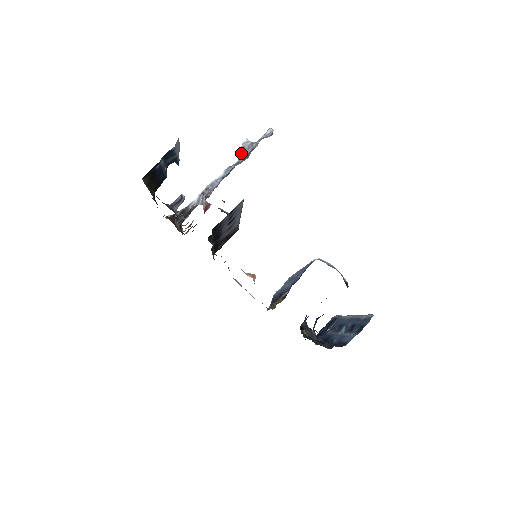
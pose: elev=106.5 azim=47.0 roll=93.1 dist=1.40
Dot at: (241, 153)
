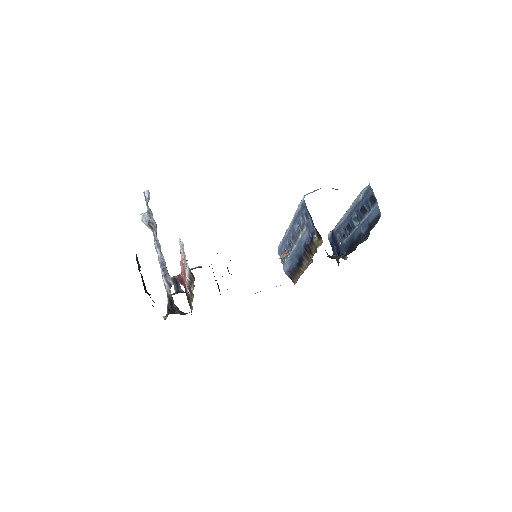
Dot at: (150, 226)
